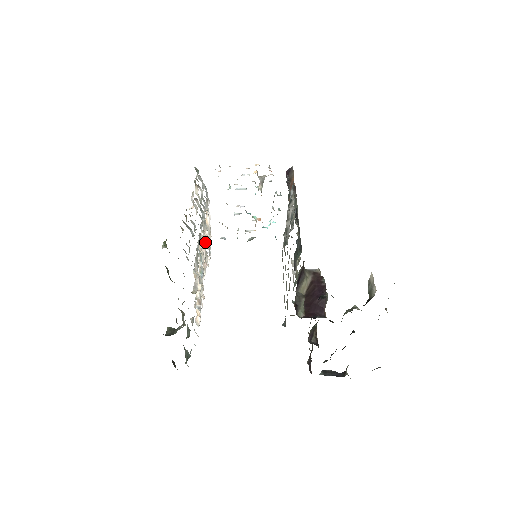
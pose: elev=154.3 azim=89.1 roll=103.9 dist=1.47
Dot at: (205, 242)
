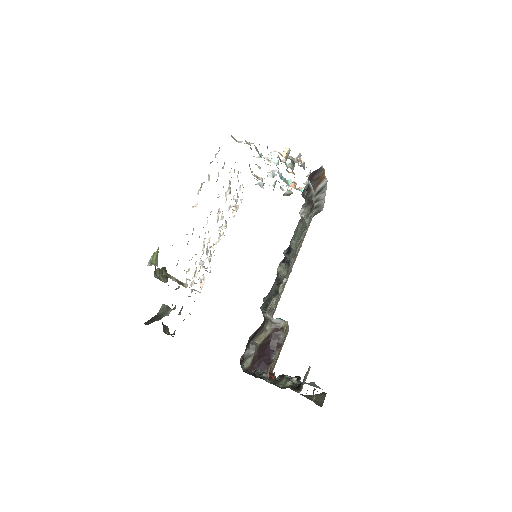
Dot at: occluded
